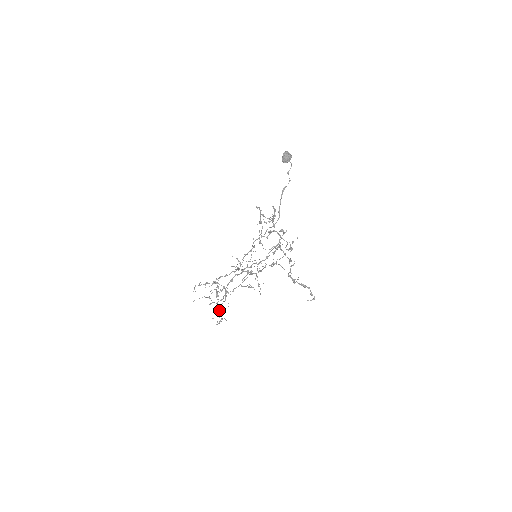
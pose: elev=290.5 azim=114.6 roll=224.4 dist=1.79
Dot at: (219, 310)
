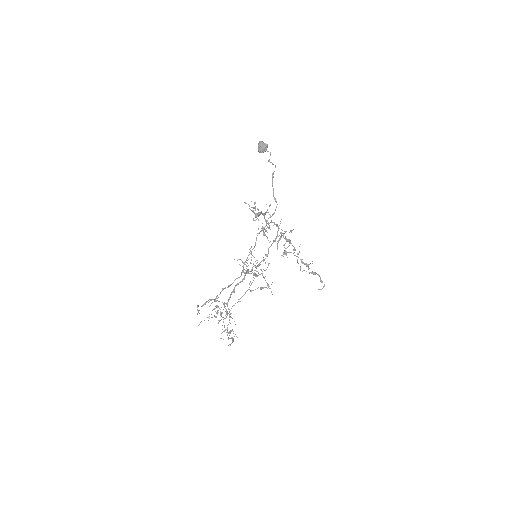
Dot at: occluded
